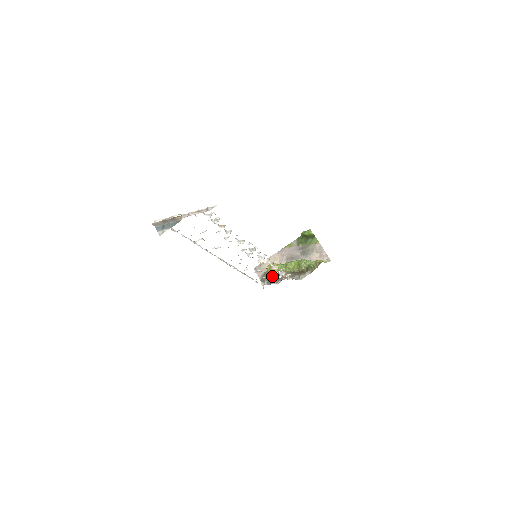
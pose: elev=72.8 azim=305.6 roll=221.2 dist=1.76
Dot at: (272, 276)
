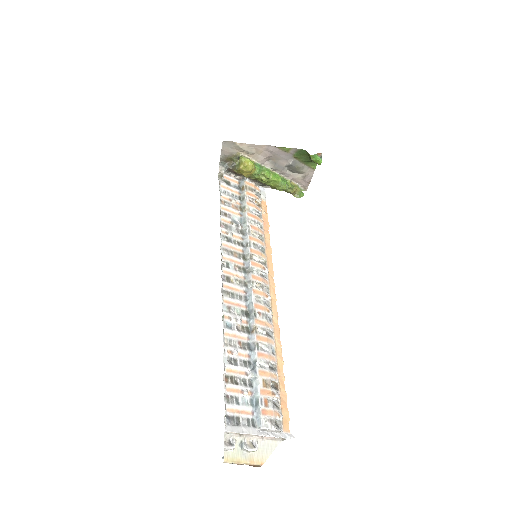
Dot at: (239, 173)
